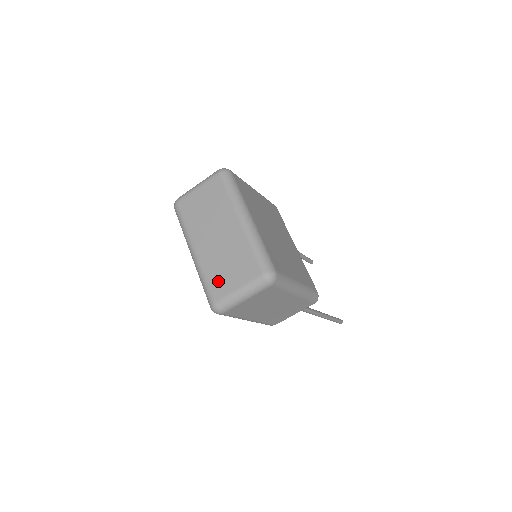
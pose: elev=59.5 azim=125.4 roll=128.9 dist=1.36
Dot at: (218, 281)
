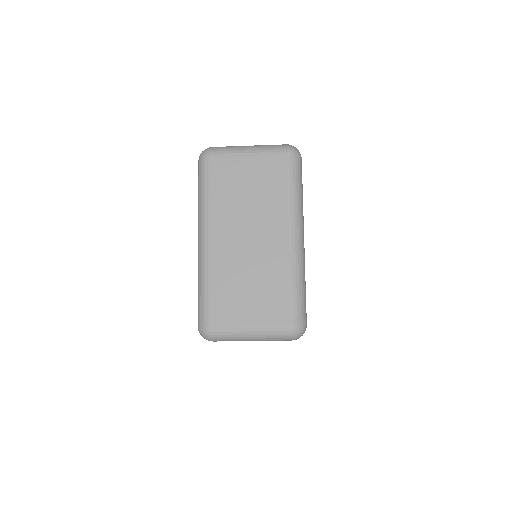
Dot at: (227, 301)
